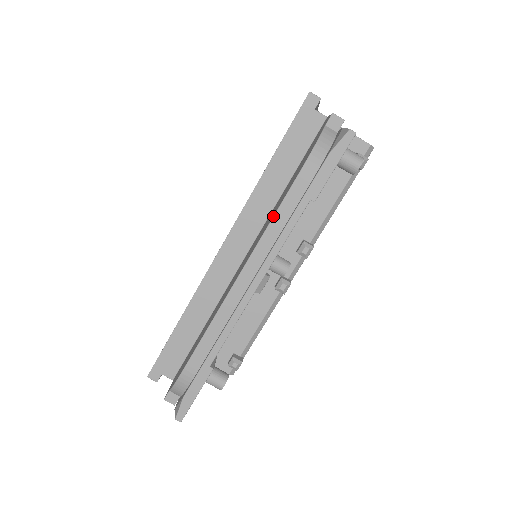
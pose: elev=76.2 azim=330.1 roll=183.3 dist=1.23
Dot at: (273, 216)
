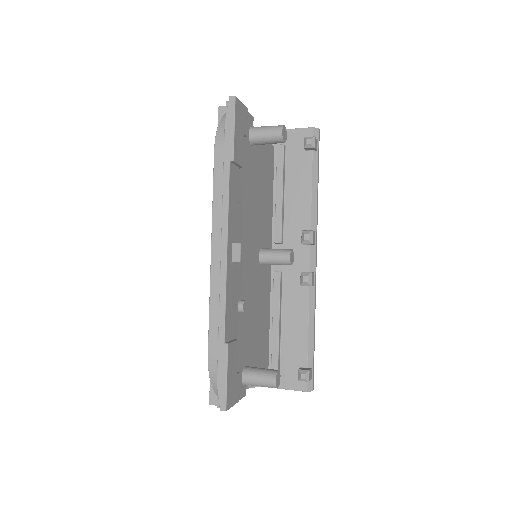
Dot at: occluded
